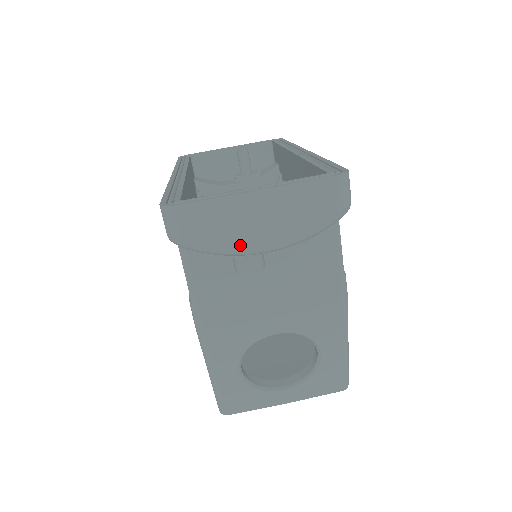
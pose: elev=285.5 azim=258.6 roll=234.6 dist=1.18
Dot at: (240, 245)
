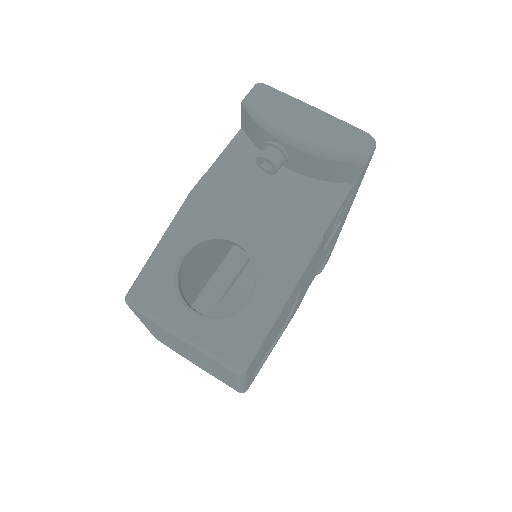
Dot at: (279, 125)
